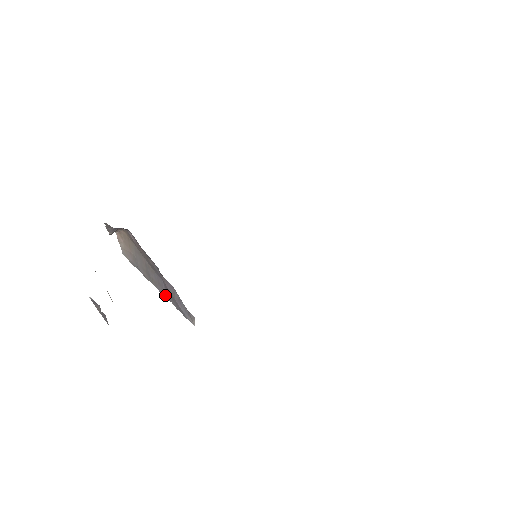
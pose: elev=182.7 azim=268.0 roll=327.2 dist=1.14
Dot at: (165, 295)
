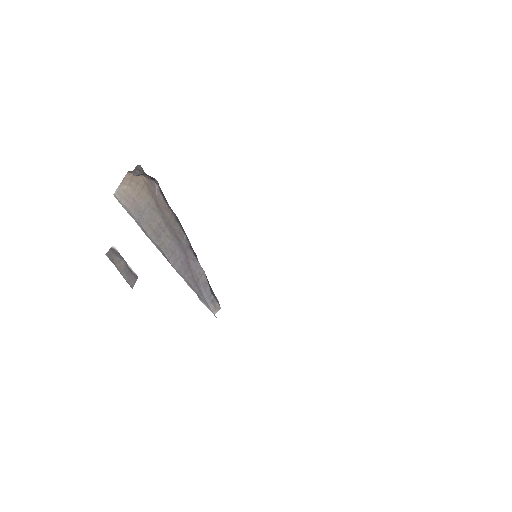
Dot at: (177, 267)
